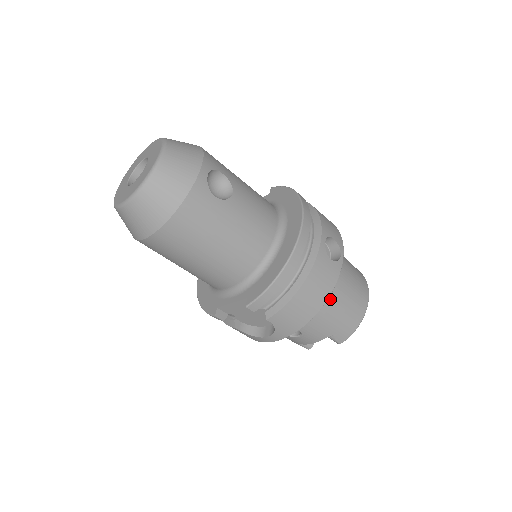
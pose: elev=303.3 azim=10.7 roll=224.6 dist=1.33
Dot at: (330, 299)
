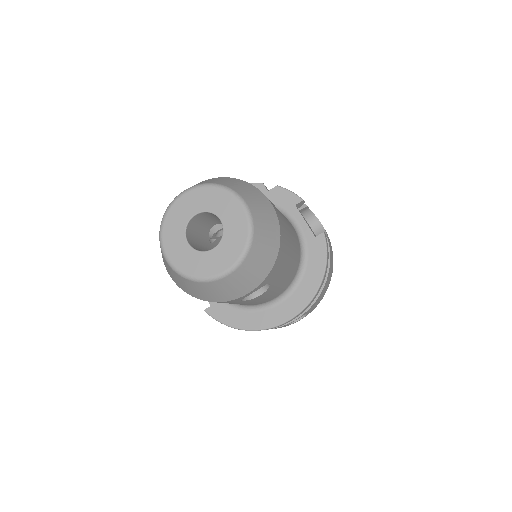
Dot at: occluded
